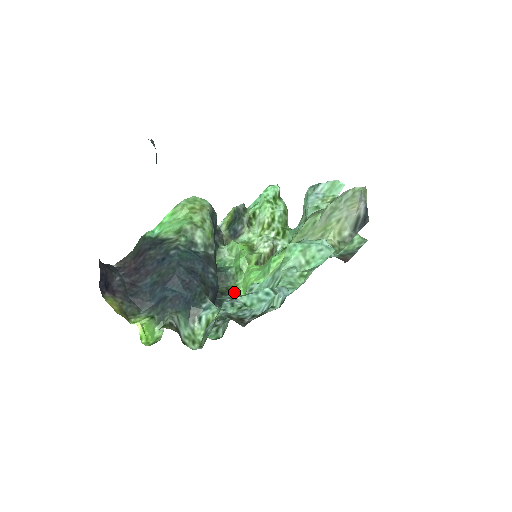
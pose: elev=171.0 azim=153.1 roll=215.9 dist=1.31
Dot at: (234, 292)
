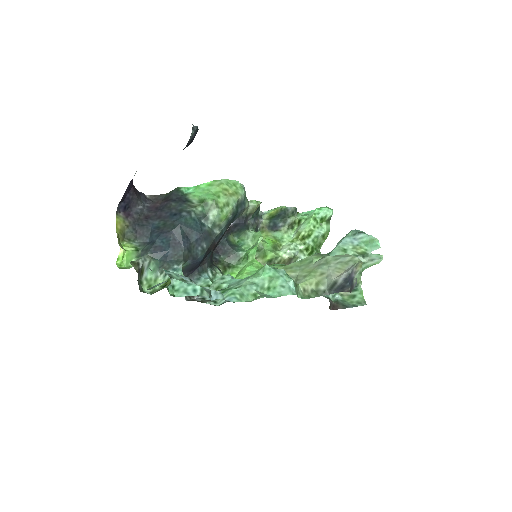
Dot at: (231, 271)
